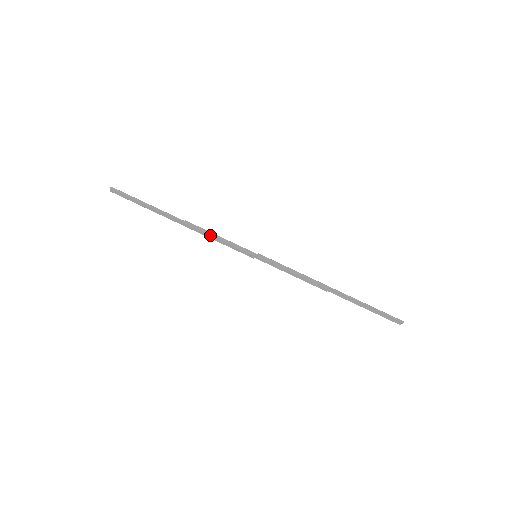
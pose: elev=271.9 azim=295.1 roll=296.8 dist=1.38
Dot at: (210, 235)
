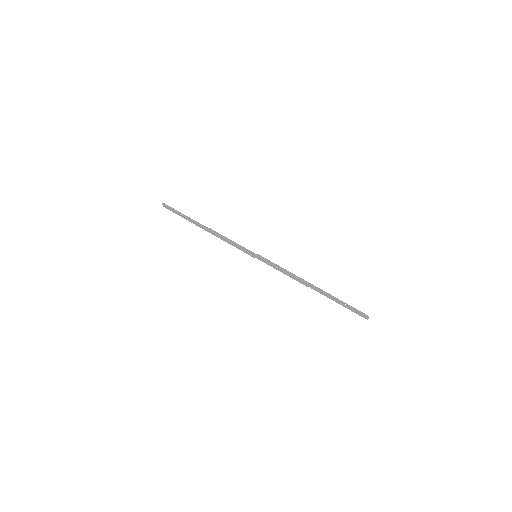
Dot at: (224, 239)
